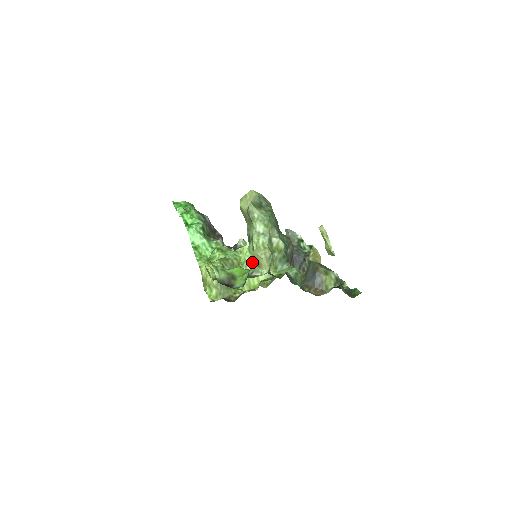
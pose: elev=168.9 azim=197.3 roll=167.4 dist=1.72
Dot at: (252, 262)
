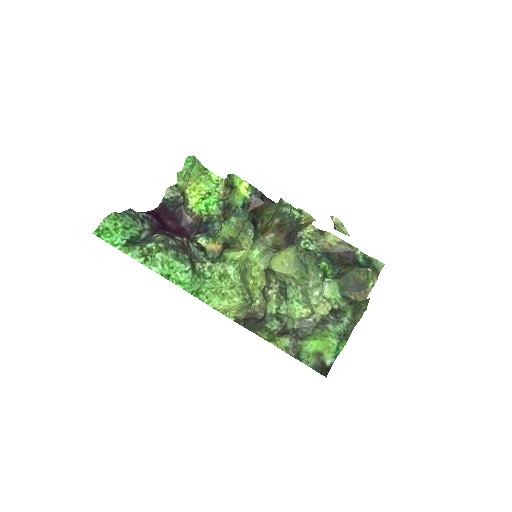
Dot at: (307, 312)
